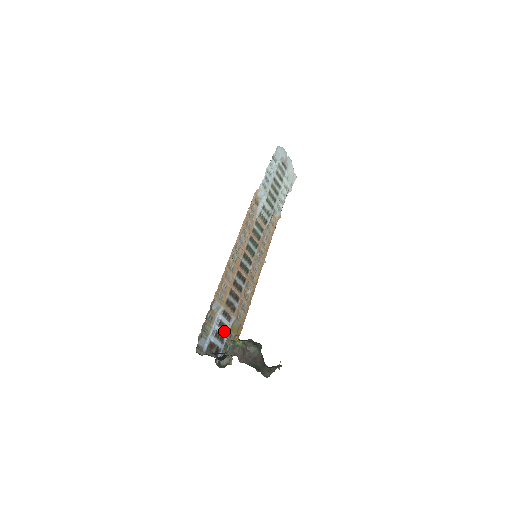
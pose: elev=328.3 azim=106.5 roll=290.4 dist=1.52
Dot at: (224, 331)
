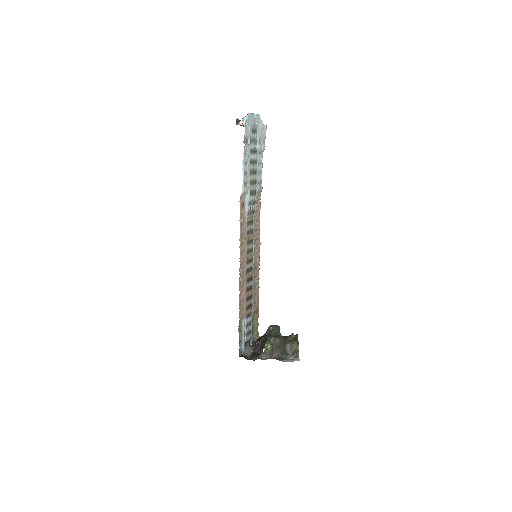
Dot at: (250, 326)
